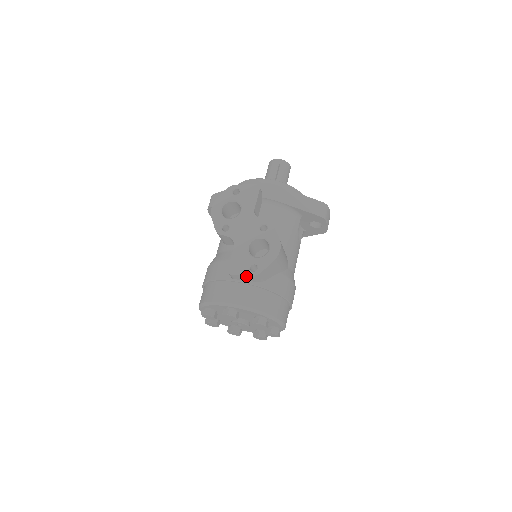
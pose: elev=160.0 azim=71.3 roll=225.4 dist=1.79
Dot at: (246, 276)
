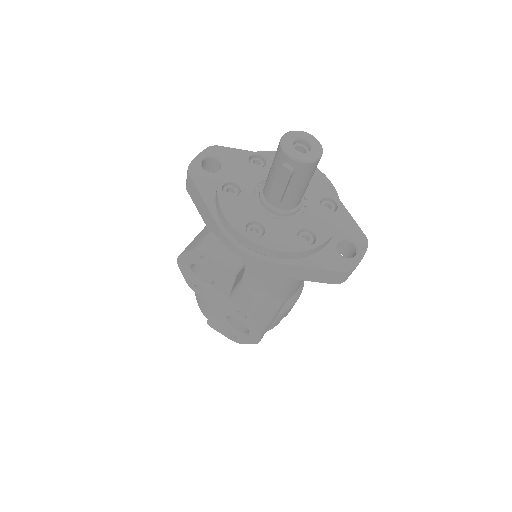
Dot at: (226, 335)
